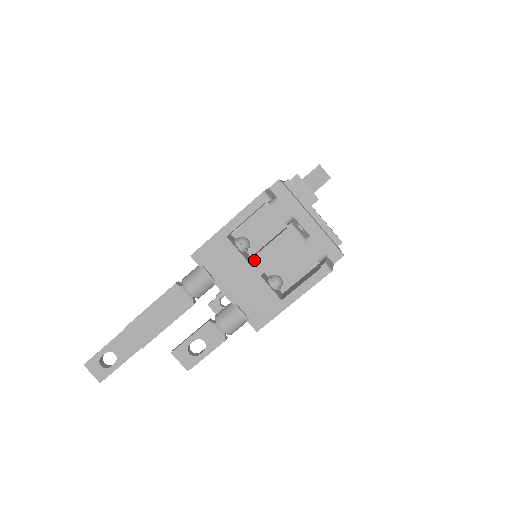
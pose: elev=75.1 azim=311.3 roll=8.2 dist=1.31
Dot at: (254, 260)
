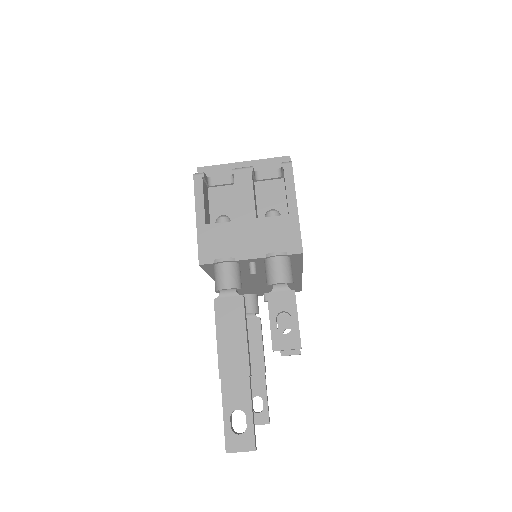
Dot at: (240, 215)
